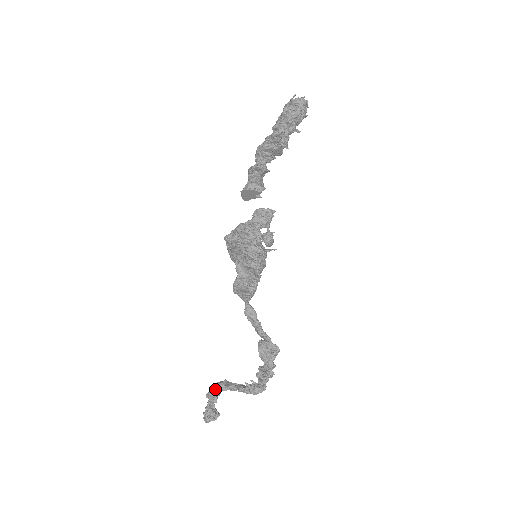
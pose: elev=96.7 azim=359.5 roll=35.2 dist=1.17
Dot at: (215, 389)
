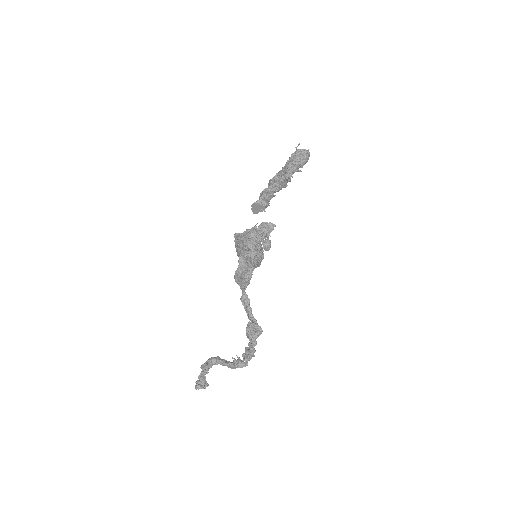
Dot at: (208, 362)
